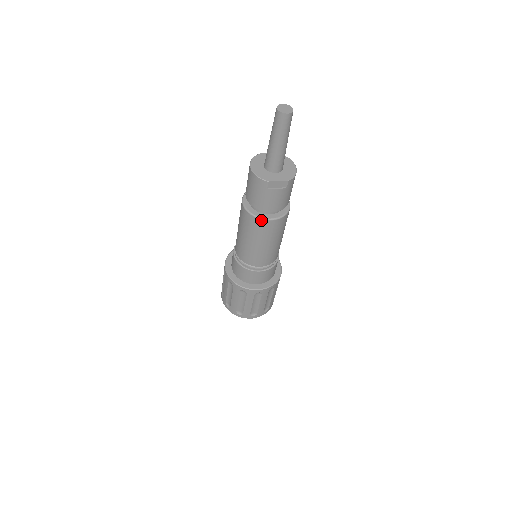
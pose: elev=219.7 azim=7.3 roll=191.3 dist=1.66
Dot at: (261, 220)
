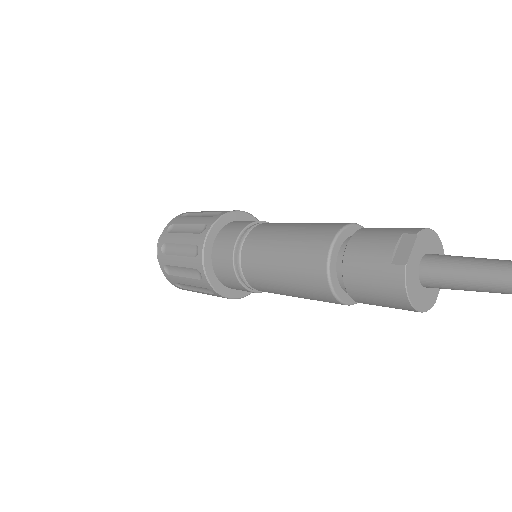
Dot at: occluded
